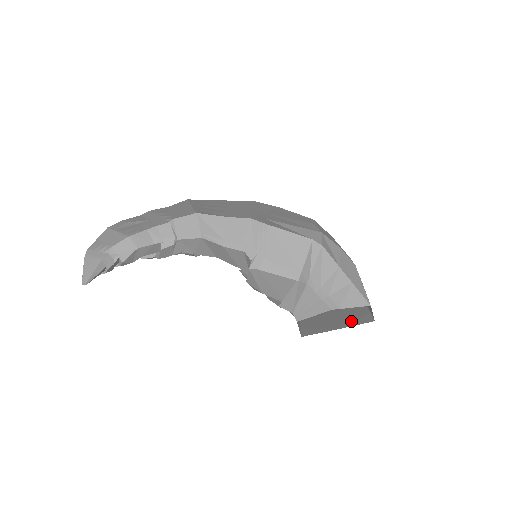
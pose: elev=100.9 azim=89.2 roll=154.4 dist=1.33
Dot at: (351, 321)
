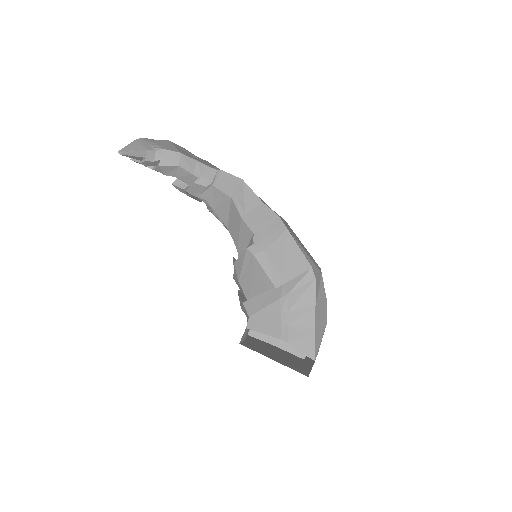
Dot at: (289, 364)
